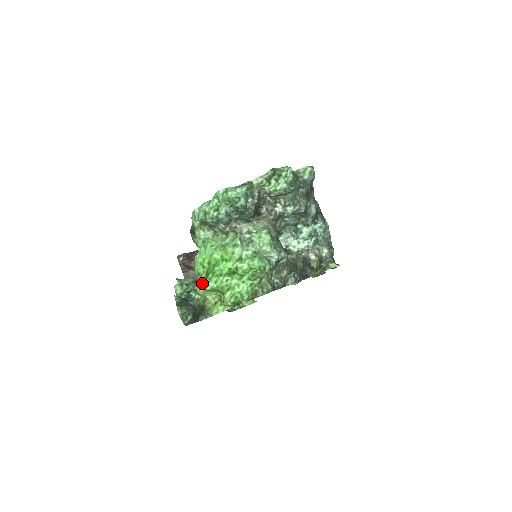
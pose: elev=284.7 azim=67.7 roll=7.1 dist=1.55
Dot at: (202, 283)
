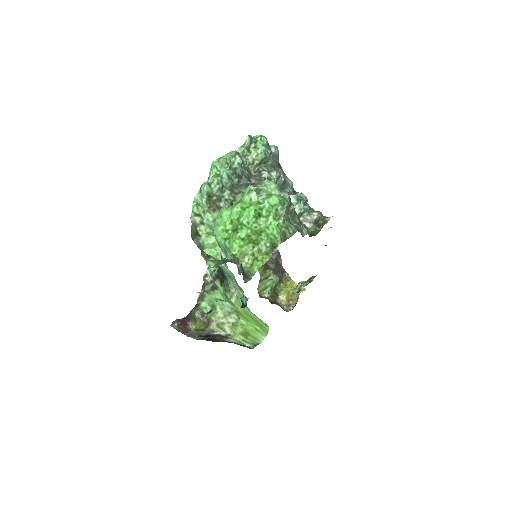
Dot at: (235, 236)
